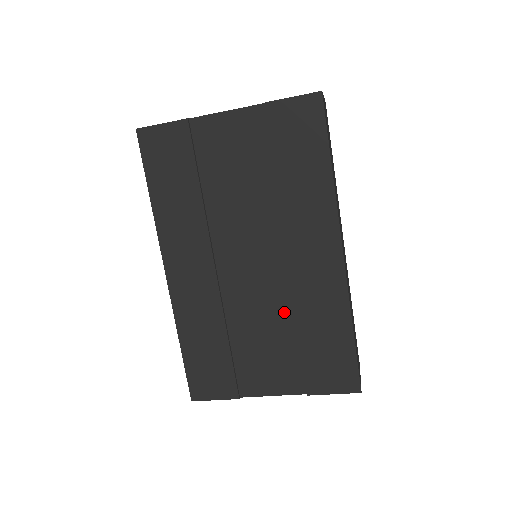
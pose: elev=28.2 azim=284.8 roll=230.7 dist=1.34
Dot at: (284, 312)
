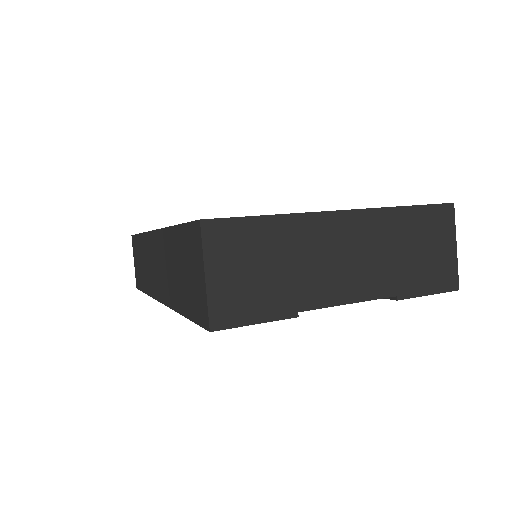
Dot at: occluded
